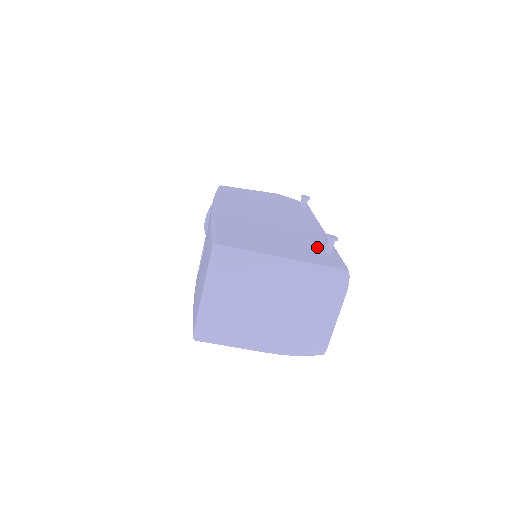
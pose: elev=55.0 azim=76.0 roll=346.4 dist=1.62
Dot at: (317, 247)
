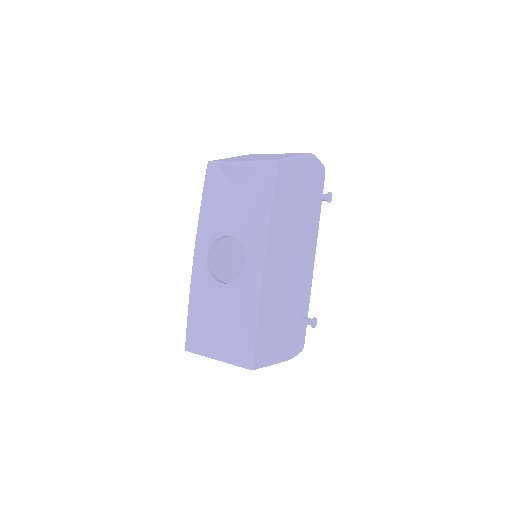
Dot at: (301, 317)
